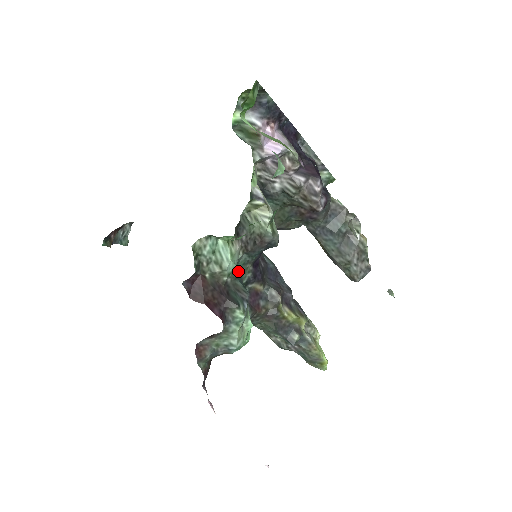
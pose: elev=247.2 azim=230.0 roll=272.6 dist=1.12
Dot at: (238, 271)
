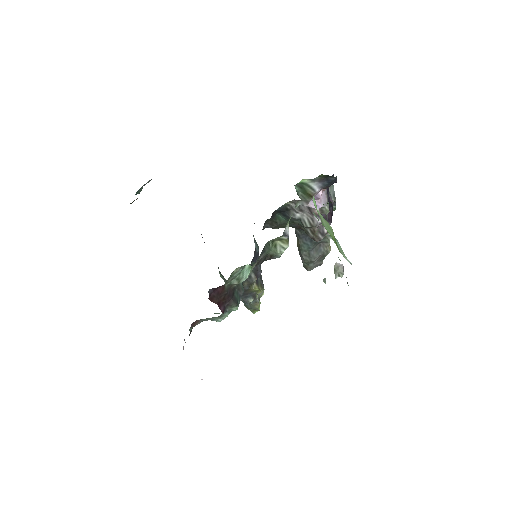
Dot at: occluded
